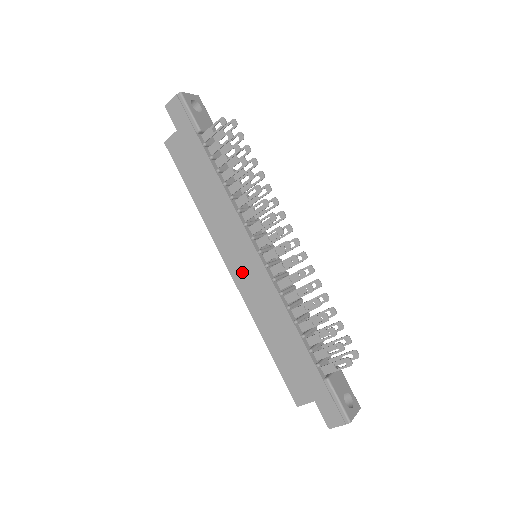
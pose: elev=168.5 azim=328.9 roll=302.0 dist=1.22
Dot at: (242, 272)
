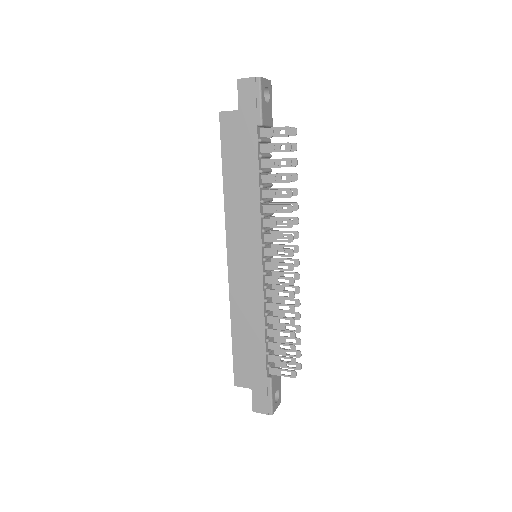
Dot at: (239, 267)
